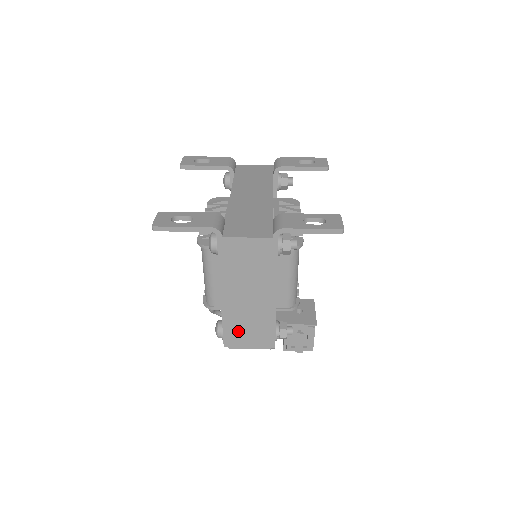
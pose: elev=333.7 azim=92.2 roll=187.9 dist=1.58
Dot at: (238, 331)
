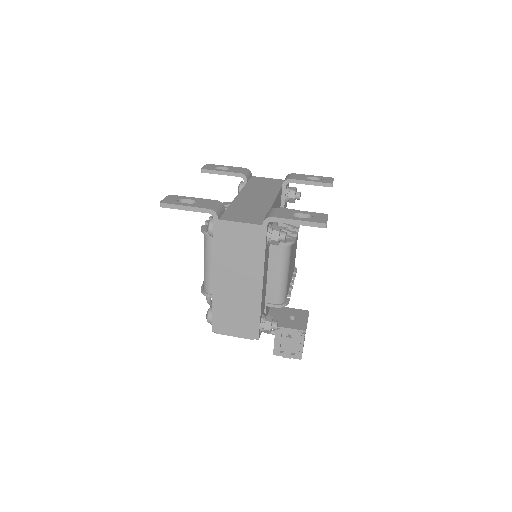
Dot at: (226, 316)
